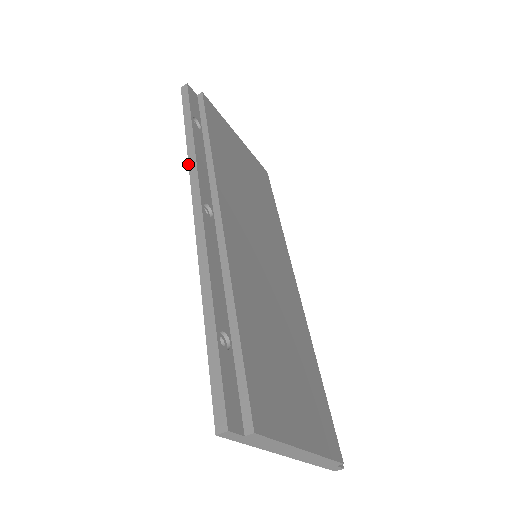
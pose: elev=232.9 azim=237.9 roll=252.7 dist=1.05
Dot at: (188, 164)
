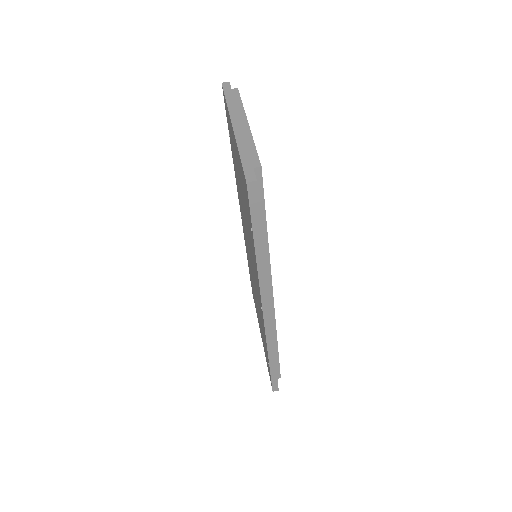
Dot at: (244, 239)
